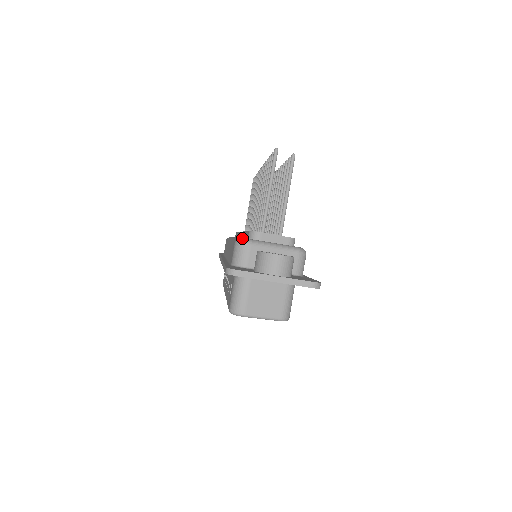
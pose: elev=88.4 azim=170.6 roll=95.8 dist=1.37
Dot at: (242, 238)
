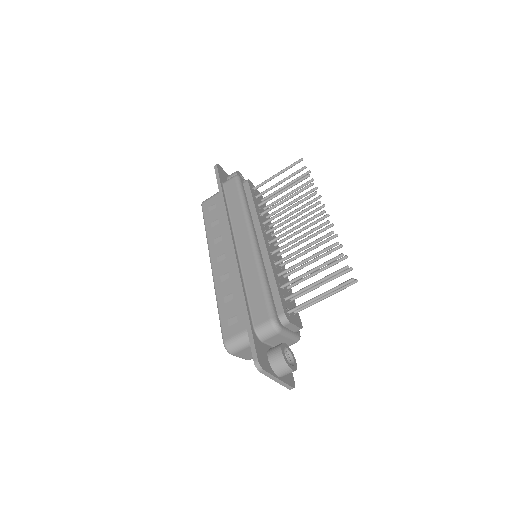
Dot at: (278, 323)
